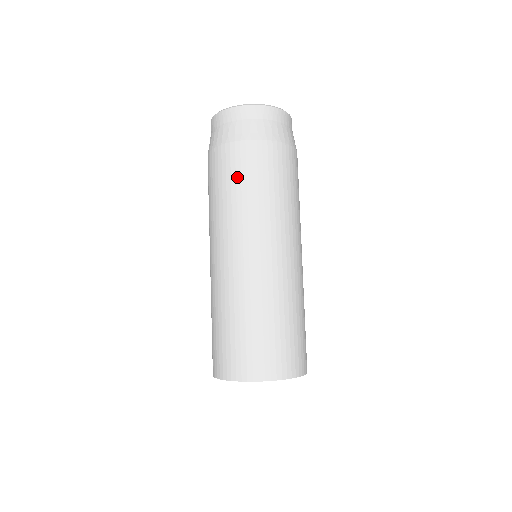
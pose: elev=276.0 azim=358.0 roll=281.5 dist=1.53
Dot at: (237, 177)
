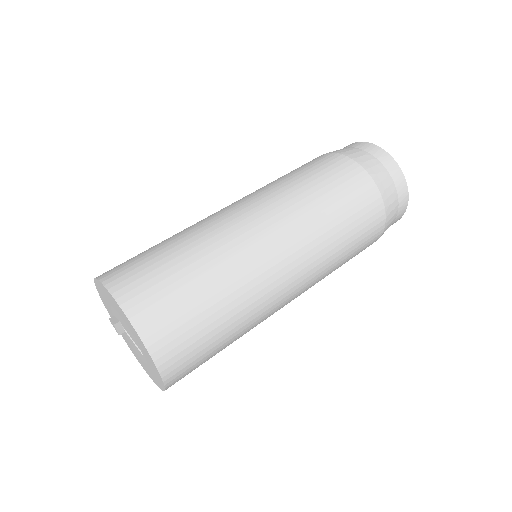
Dot at: (348, 204)
